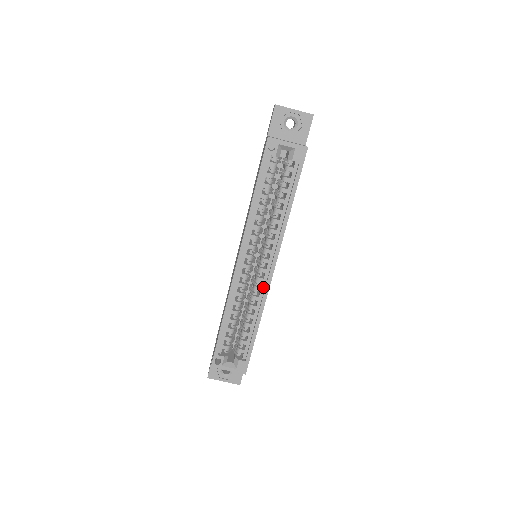
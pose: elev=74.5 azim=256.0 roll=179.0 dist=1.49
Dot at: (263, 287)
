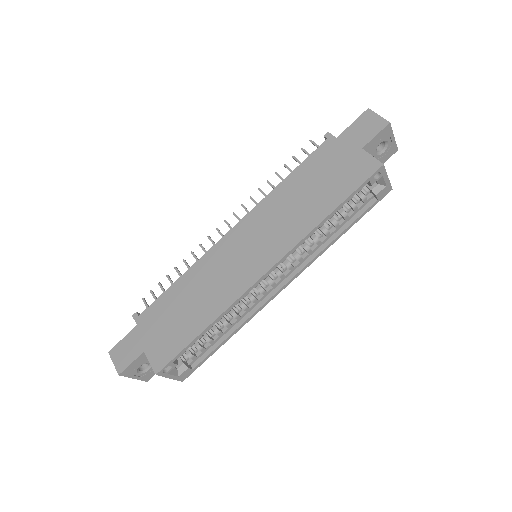
Dot at: (260, 300)
